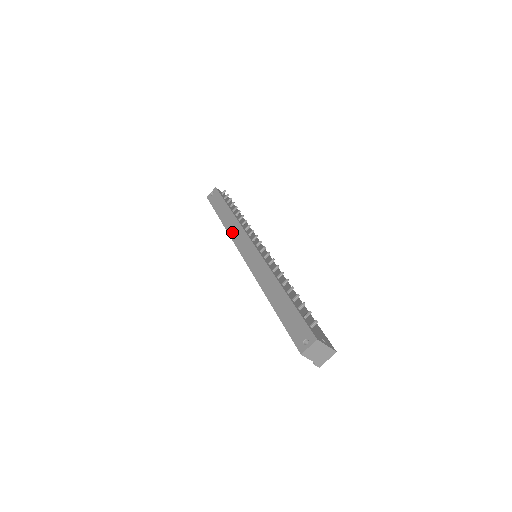
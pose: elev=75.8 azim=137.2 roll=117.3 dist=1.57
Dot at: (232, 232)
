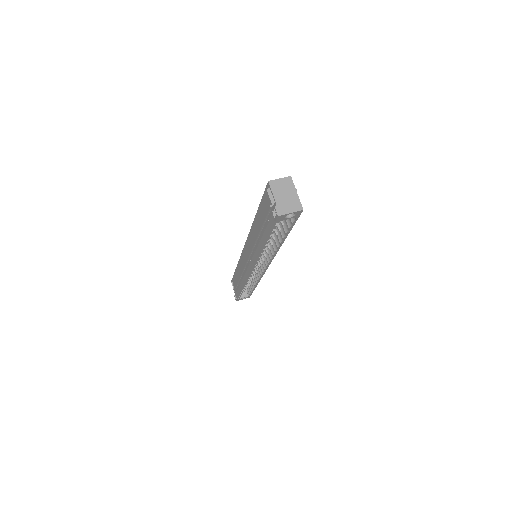
Dot at: occluded
